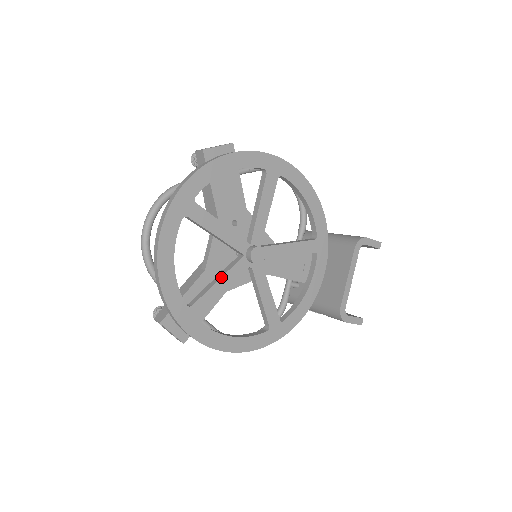
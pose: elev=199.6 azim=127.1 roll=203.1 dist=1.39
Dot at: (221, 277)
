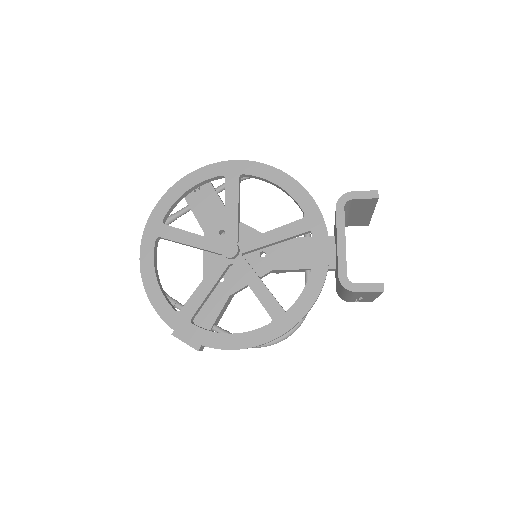
Dot at: (203, 279)
